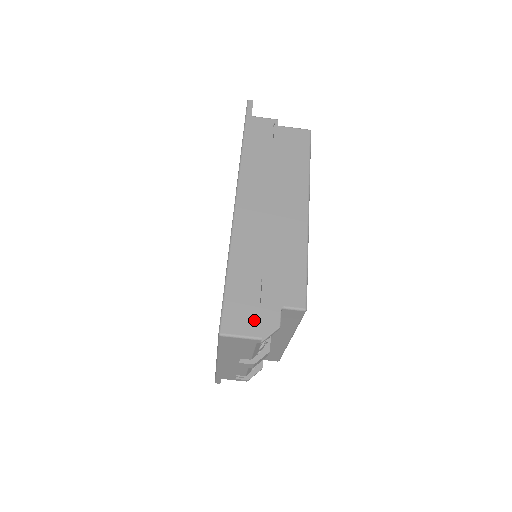
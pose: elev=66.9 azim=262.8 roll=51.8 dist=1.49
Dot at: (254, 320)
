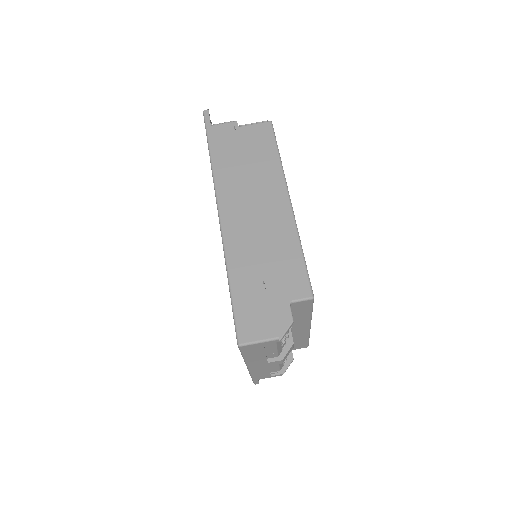
Dot at: (267, 322)
